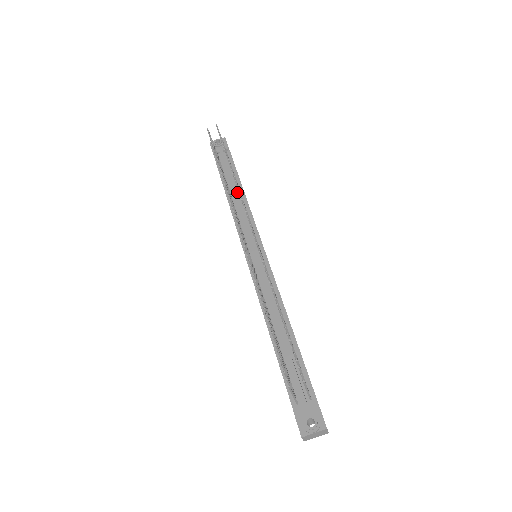
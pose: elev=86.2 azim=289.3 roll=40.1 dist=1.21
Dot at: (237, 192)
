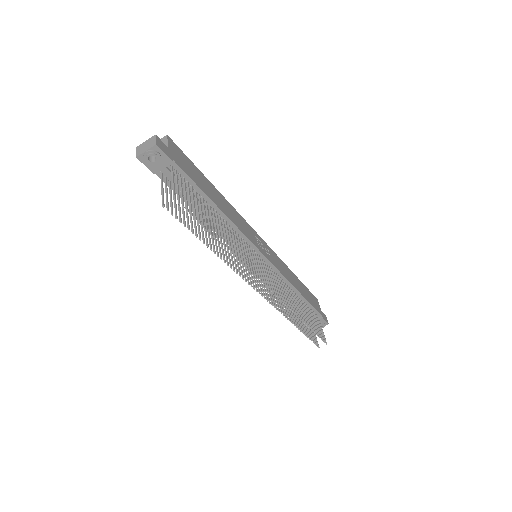
Dot at: occluded
